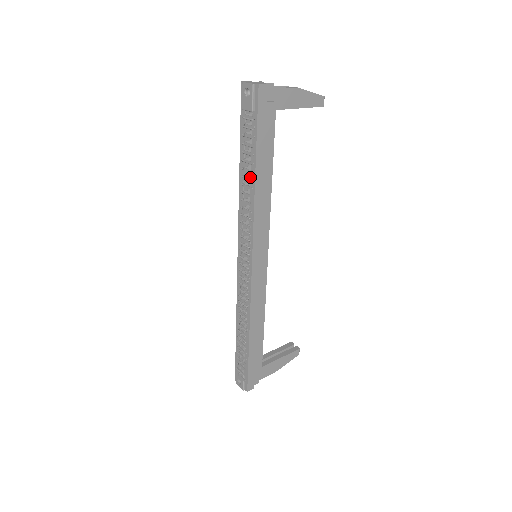
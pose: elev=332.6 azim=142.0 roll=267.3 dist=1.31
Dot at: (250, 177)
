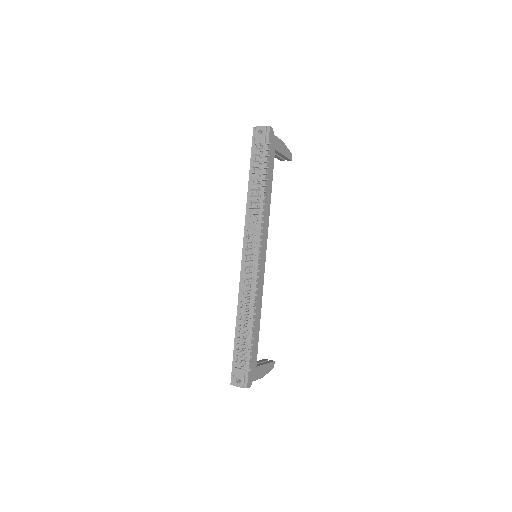
Dot at: (259, 188)
